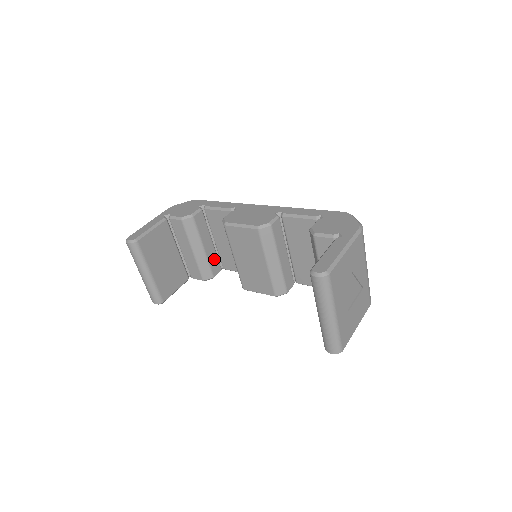
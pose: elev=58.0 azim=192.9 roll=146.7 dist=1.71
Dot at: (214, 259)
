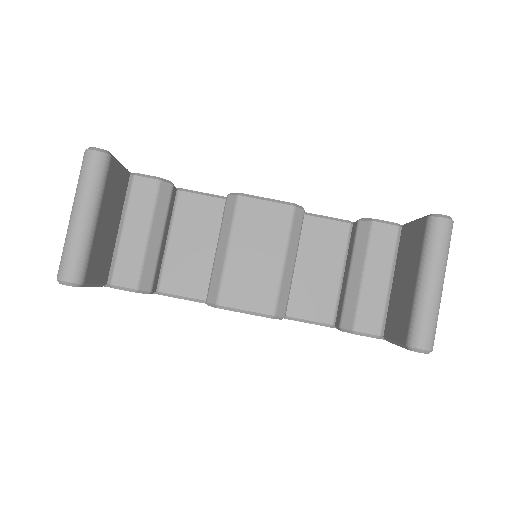
Dot at: (159, 266)
